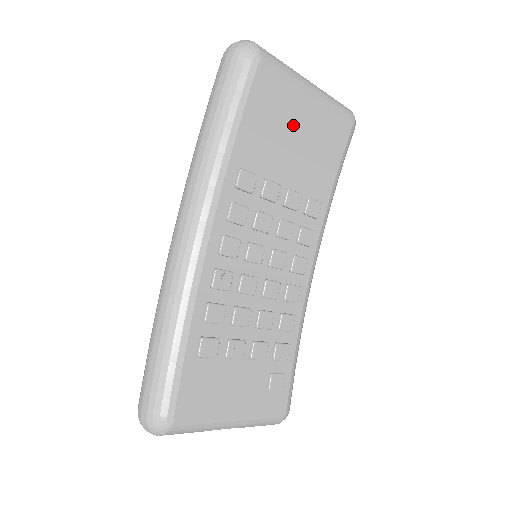
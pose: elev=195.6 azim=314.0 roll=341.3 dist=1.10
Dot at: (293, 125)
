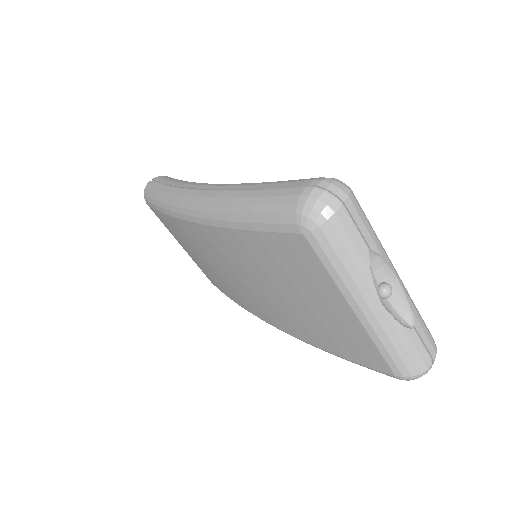
Dot at: occluded
